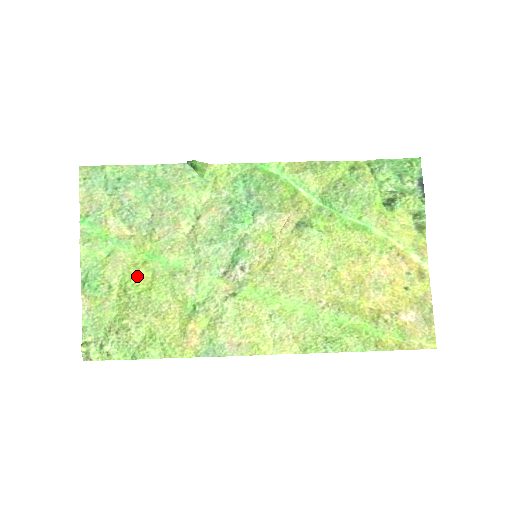
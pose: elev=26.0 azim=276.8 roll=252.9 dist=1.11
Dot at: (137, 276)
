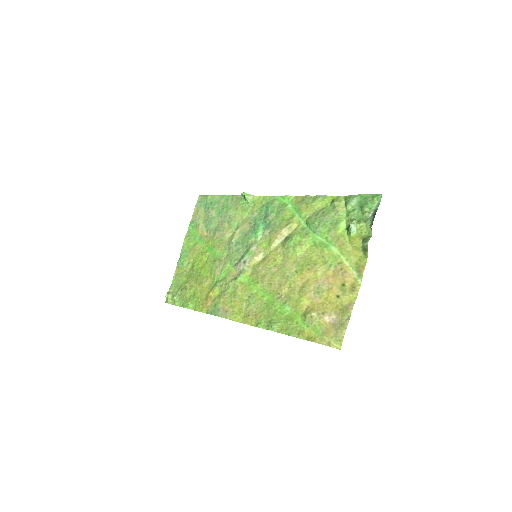
Dot at: (201, 259)
